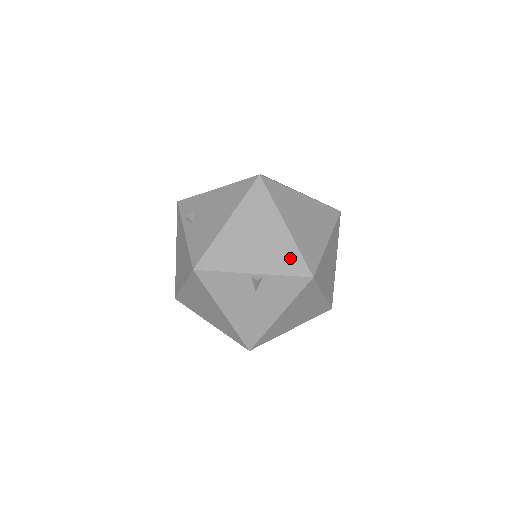
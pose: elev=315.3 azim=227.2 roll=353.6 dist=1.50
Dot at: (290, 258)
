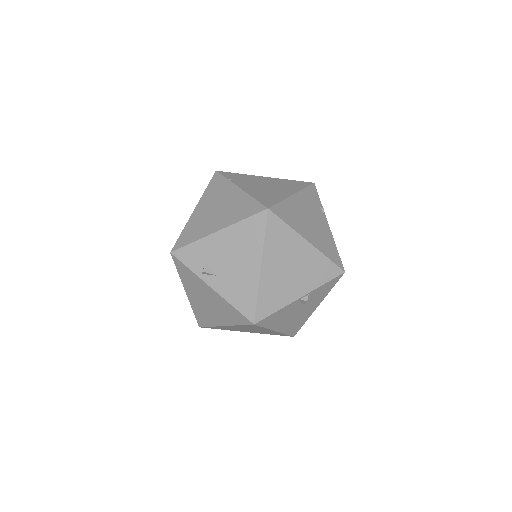
Dot at: (323, 268)
